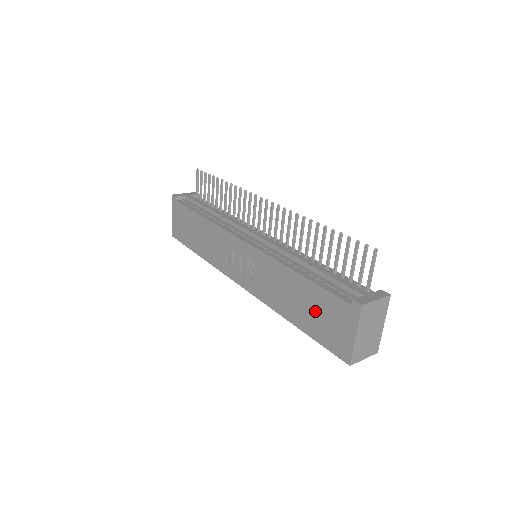
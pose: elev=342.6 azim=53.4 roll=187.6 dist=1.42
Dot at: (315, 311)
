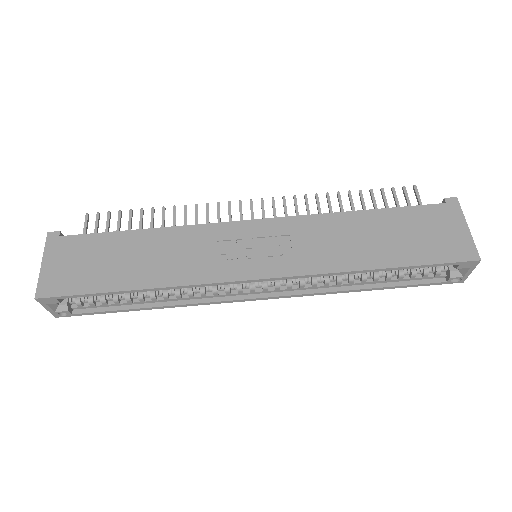
Dot at: (407, 233)
